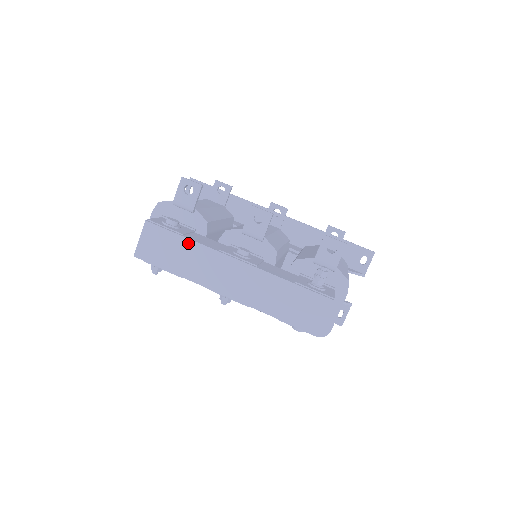
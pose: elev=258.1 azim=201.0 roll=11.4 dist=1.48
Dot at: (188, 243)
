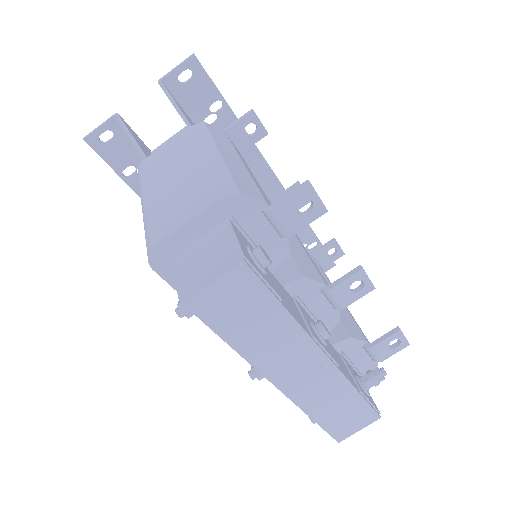
Dot at: (284, 317)
